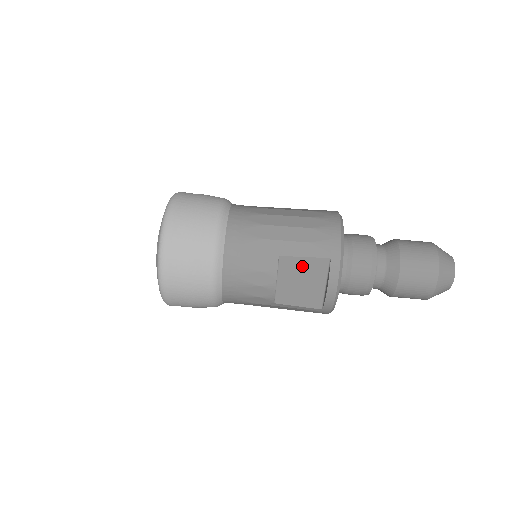
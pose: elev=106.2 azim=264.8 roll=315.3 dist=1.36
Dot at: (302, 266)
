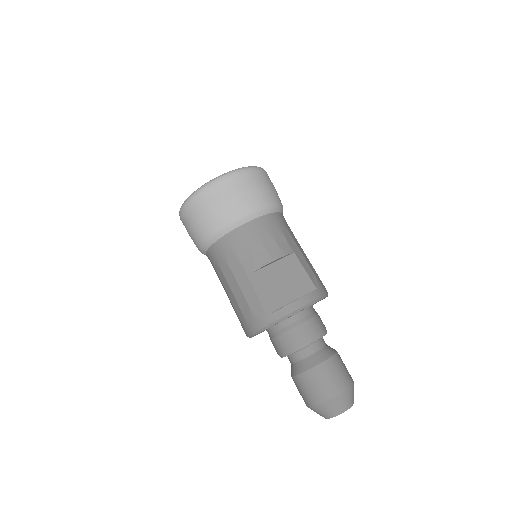
Dot at: (297, 273)
